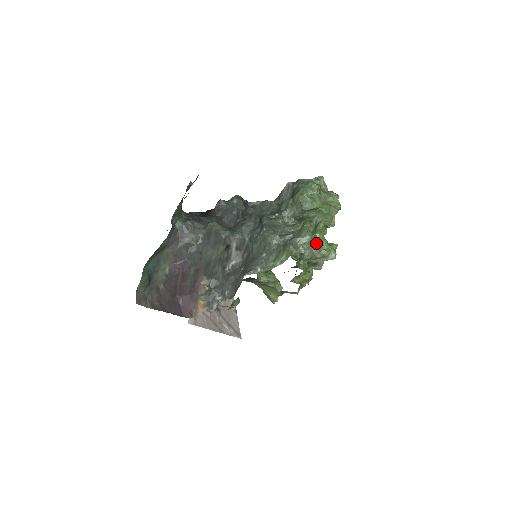
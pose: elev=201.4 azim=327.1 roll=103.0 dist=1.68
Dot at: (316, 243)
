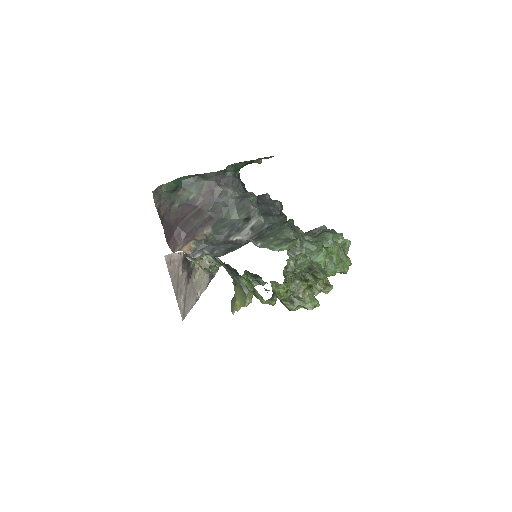
Dot at: (318, 255)
